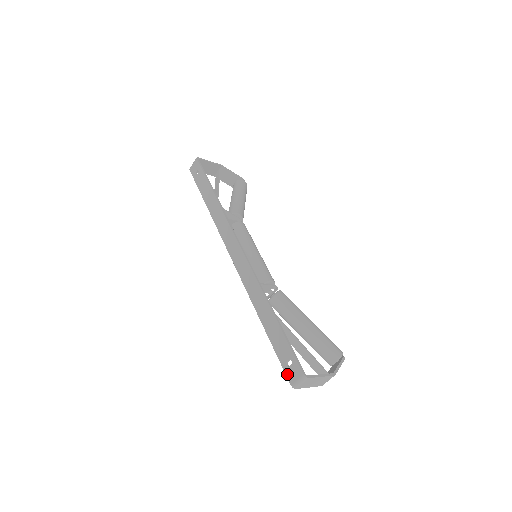
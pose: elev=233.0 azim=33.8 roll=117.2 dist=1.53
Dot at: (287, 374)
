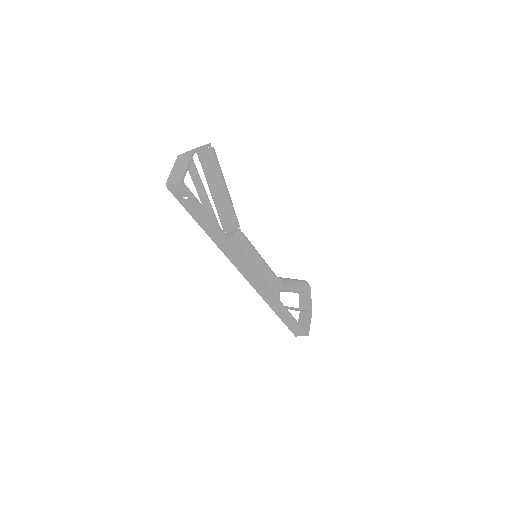
Dot at: (294, 333)
